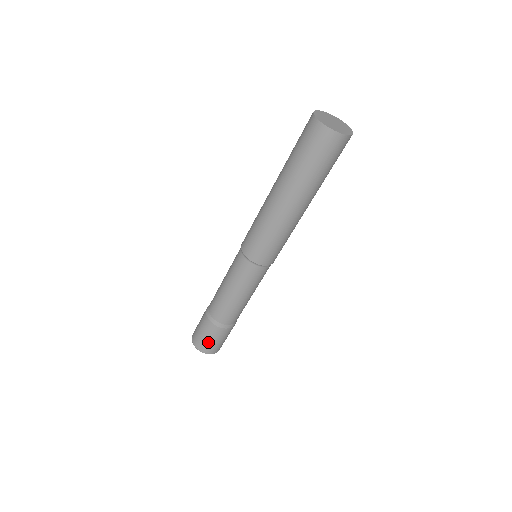
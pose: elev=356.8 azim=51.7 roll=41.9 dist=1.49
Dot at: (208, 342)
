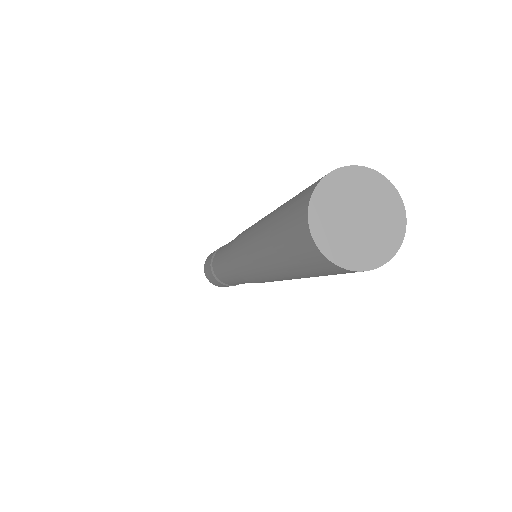
Dot at: (221, 286)
